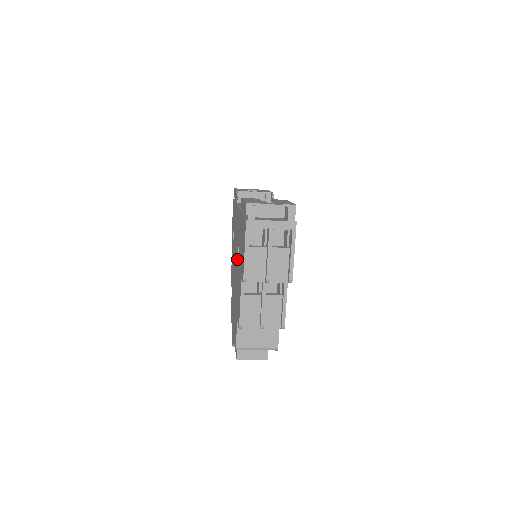
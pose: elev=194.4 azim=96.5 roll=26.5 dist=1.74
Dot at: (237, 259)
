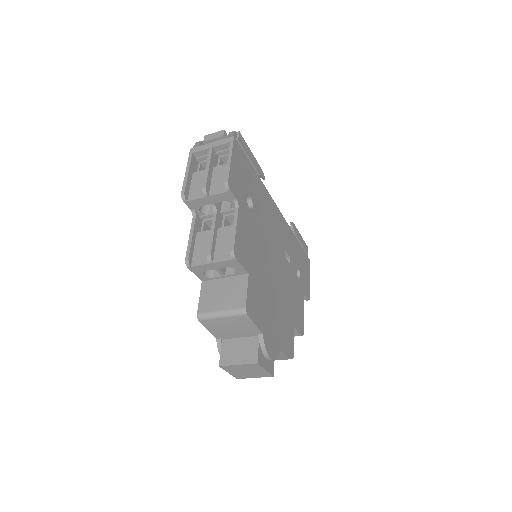
Dot at: occluded
